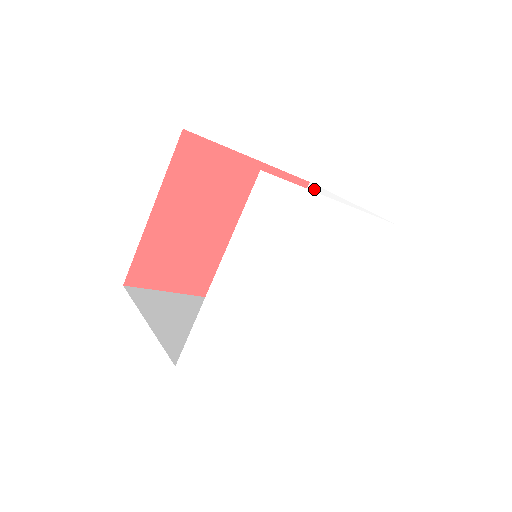
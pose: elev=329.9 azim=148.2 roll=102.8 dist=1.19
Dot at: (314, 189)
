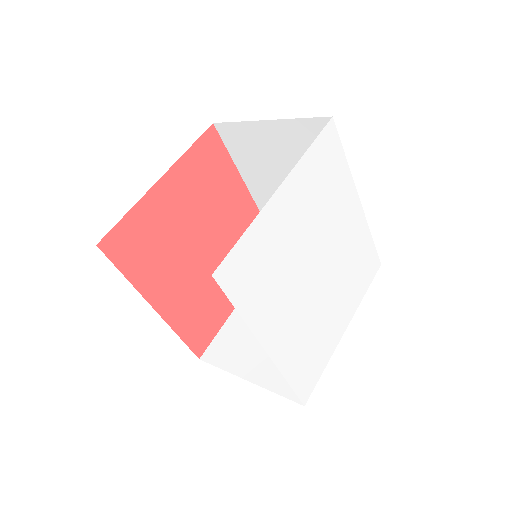
Dot at: occluded
